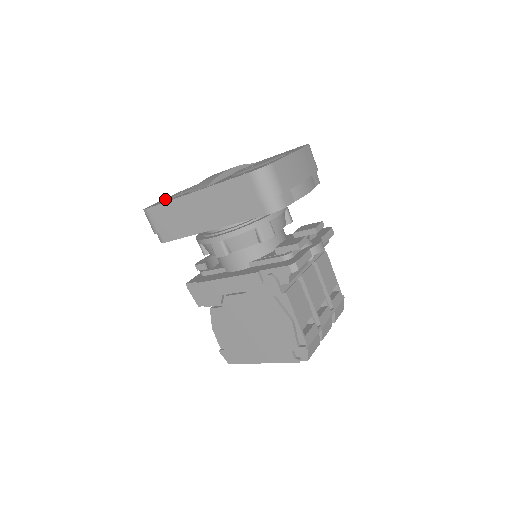
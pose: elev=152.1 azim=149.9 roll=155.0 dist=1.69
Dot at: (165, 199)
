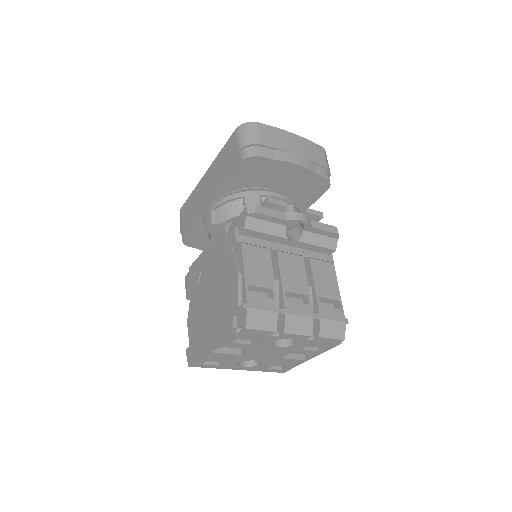
Dot at: occluded
